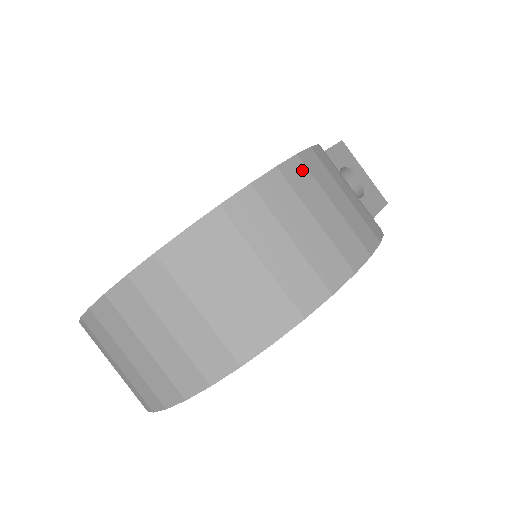
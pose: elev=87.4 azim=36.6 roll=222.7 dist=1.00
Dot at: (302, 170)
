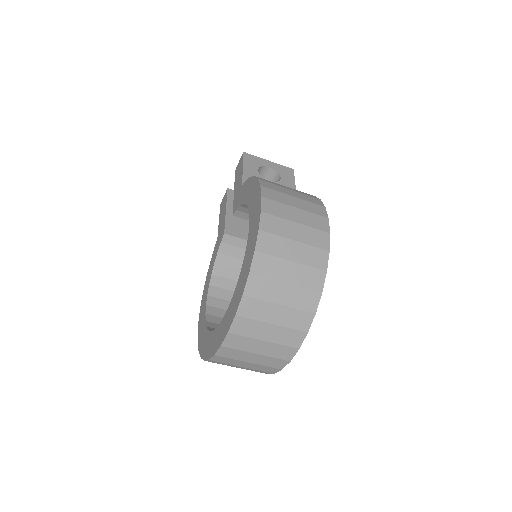
Dot at: (270, 203)
